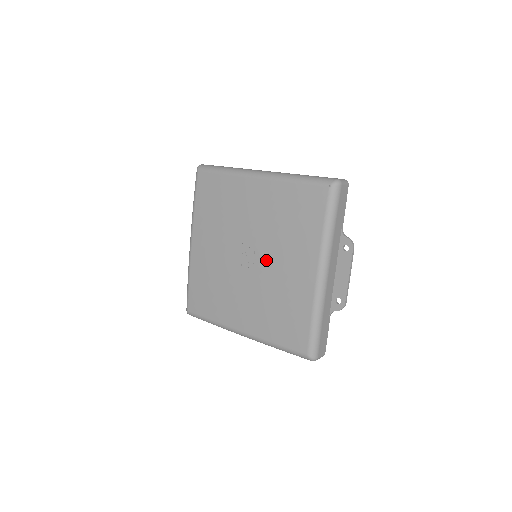
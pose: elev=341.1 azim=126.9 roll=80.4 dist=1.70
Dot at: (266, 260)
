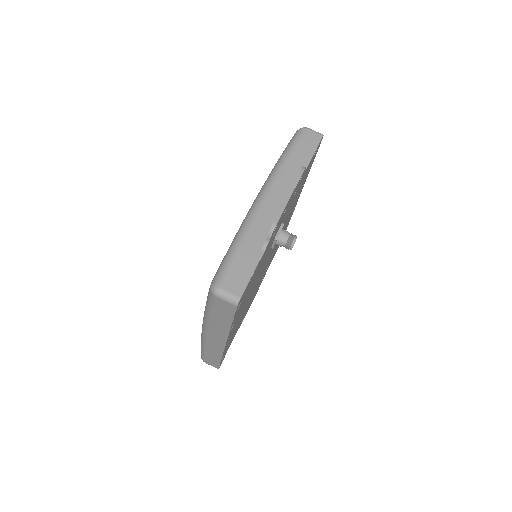
Dot at: occluded
